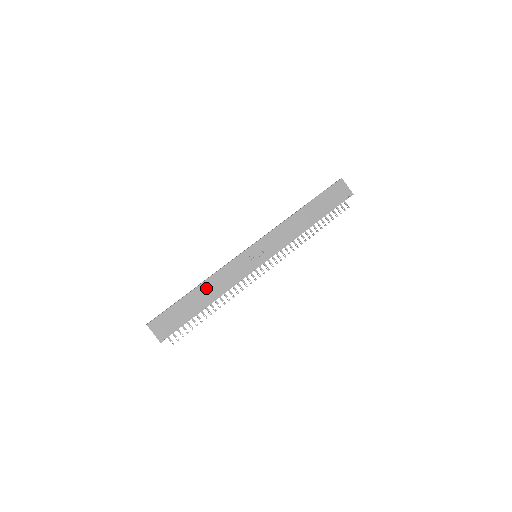
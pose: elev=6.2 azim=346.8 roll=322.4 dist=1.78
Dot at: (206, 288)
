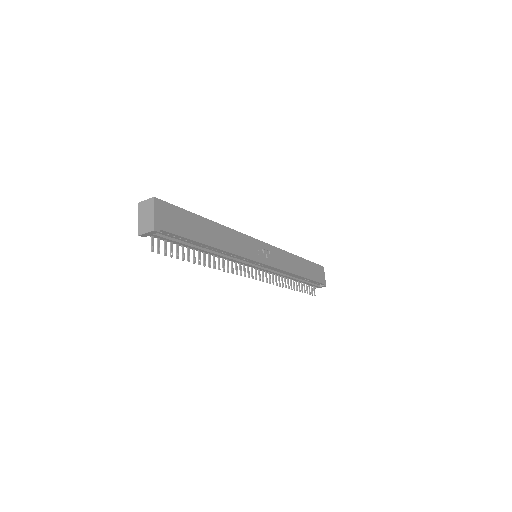
Dot at: (219, 231)
